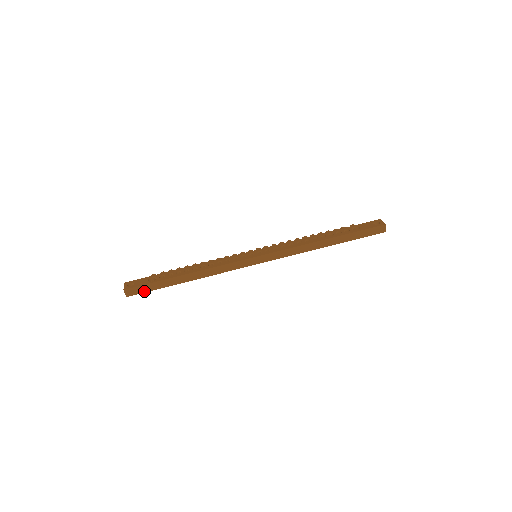
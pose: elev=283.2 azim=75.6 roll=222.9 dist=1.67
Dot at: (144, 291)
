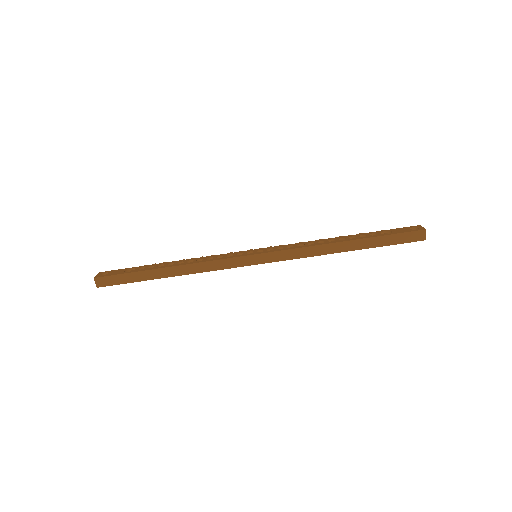
Dot at: (117, 283)
